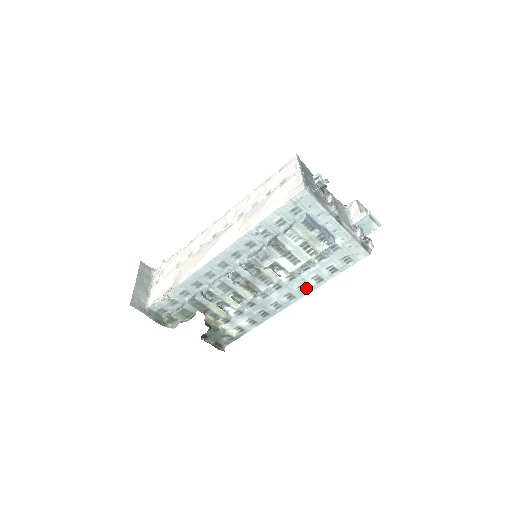
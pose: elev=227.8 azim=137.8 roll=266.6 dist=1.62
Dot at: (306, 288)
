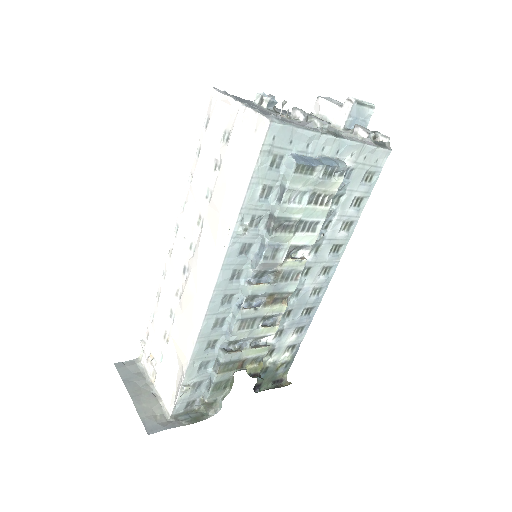
Dot at: (338, 247)
